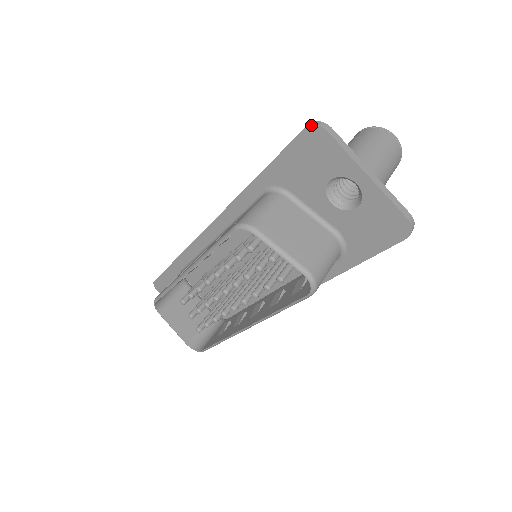
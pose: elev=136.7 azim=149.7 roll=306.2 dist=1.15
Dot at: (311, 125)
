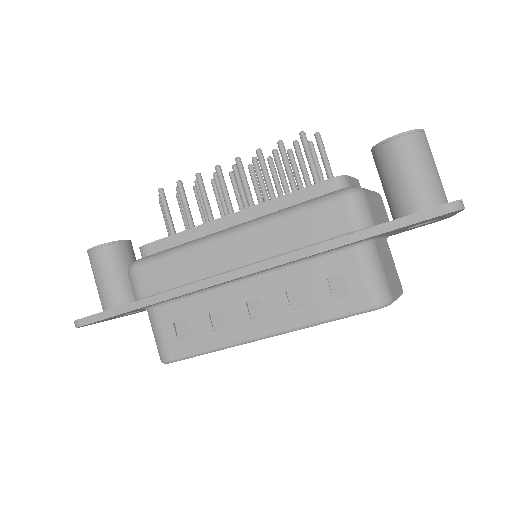
Dot at: occluded
